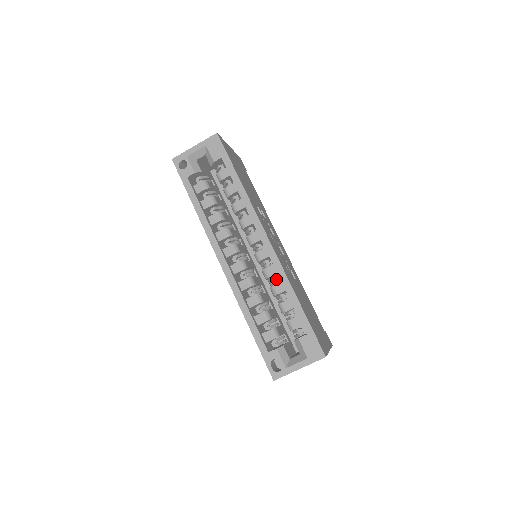
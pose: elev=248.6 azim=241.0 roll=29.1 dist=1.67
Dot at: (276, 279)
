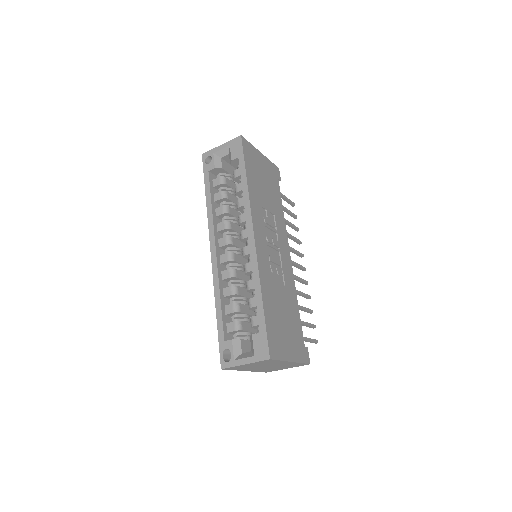
Dot at: occluded
